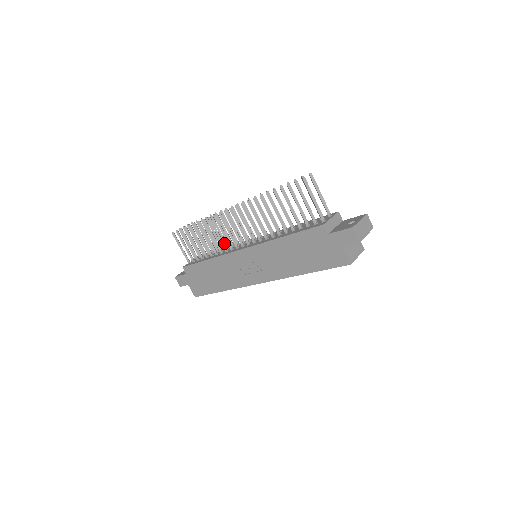
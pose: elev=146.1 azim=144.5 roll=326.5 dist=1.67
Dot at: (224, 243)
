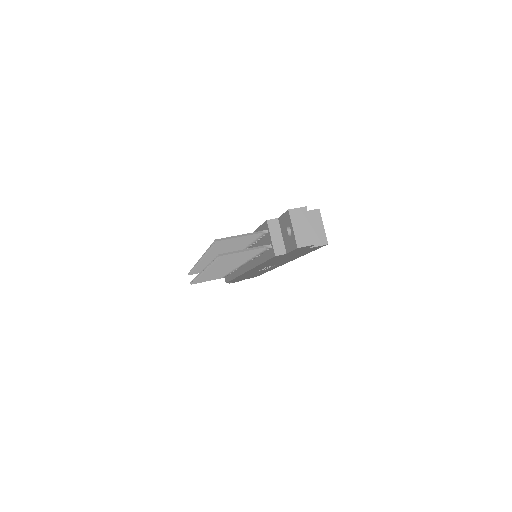
Dot at: occluded
